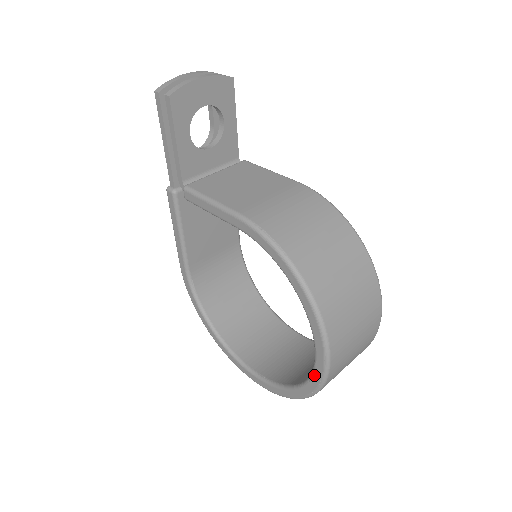
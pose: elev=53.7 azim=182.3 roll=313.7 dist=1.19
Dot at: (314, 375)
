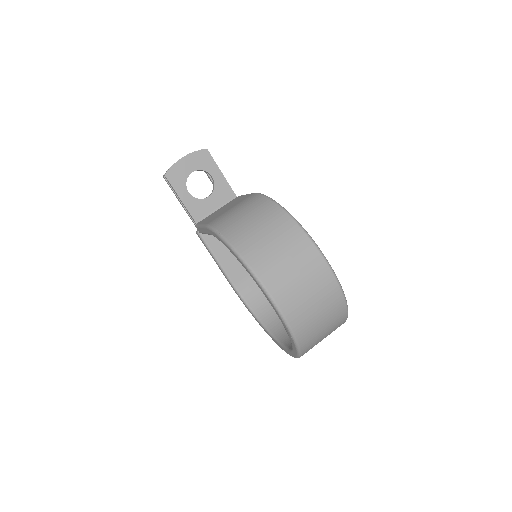
Dot at: (281, 321)
